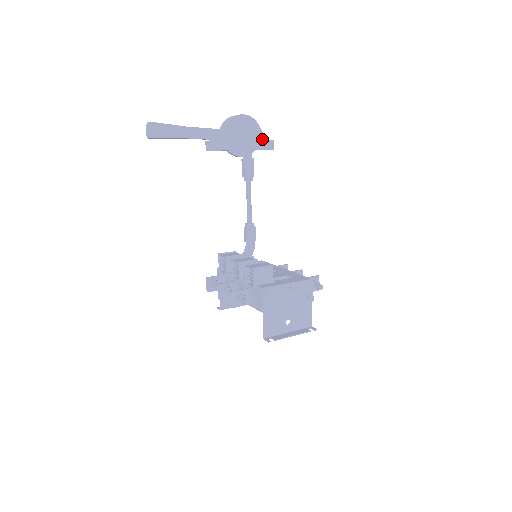
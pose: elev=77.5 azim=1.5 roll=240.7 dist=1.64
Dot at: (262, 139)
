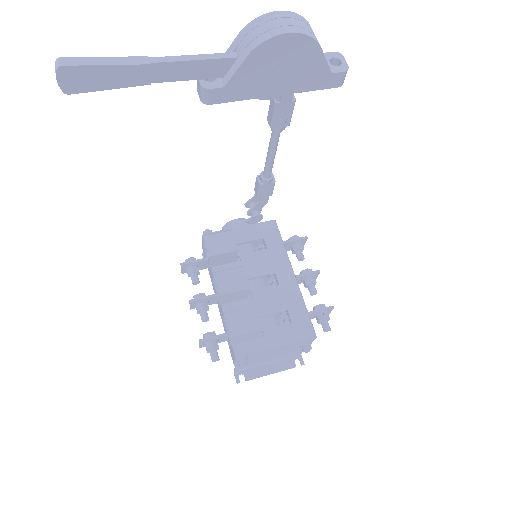
Dot at: (322, 72)
